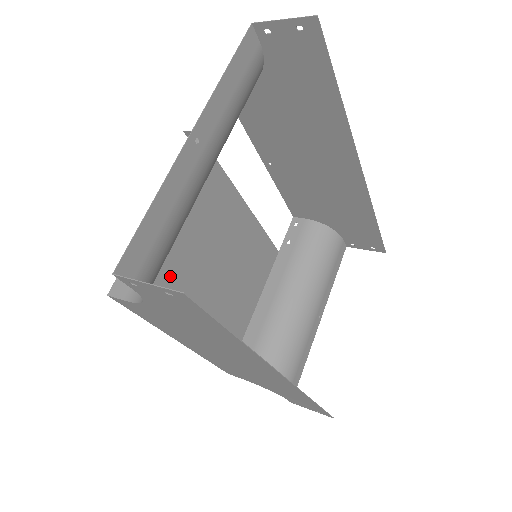
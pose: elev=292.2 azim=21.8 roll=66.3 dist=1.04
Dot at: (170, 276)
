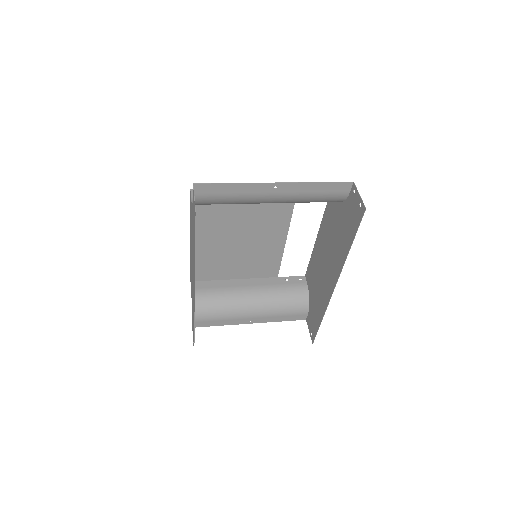
Dot at: (219, 215)
